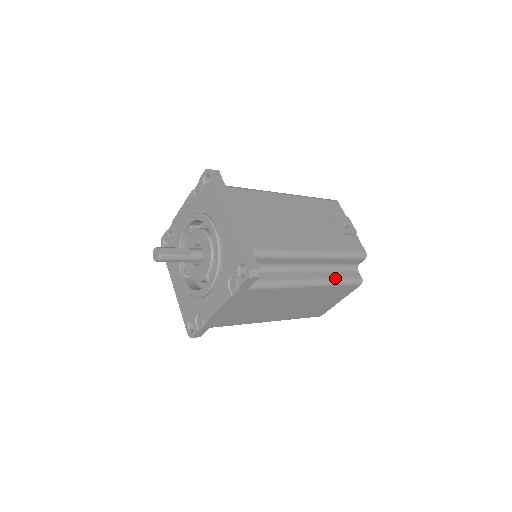
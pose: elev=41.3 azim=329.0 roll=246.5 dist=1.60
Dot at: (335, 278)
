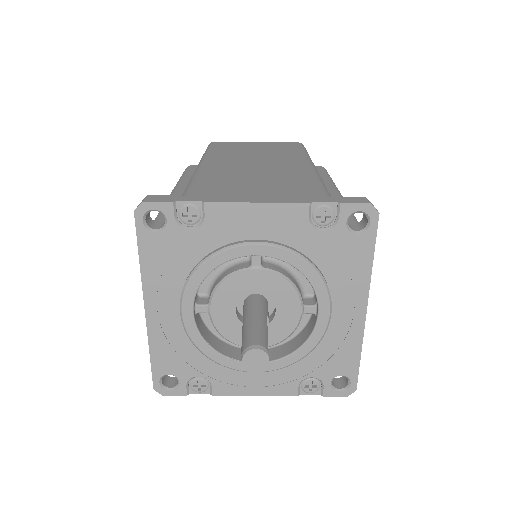
Dot at: occluded
